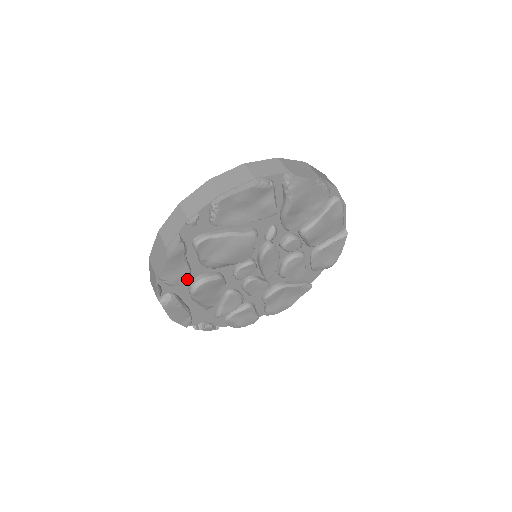
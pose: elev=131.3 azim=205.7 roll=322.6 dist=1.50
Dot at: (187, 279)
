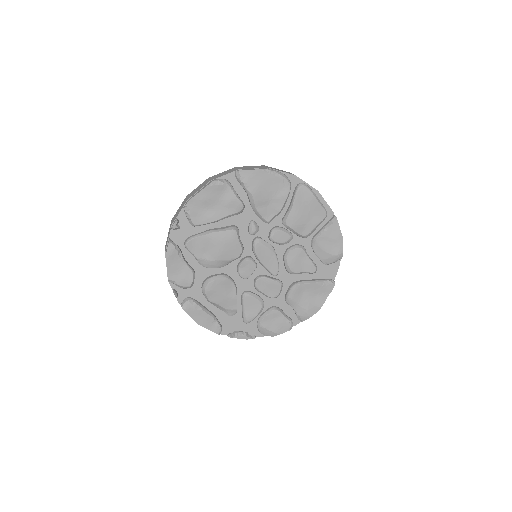
Dot at: (197, 283)
